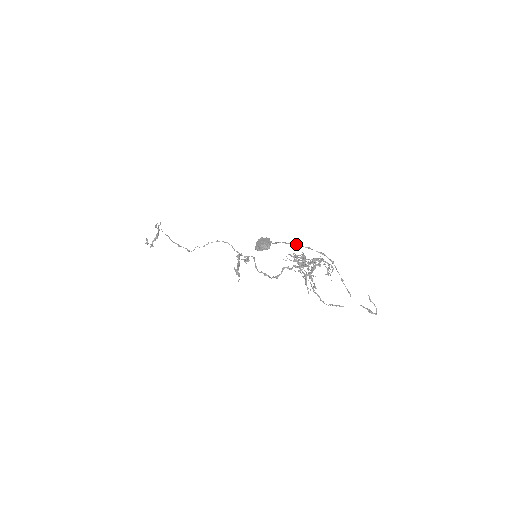
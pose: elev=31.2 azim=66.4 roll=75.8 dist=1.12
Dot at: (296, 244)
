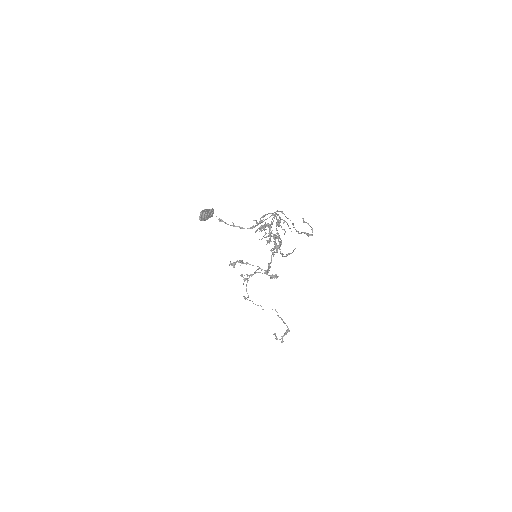
Dot at: (265, 219)
